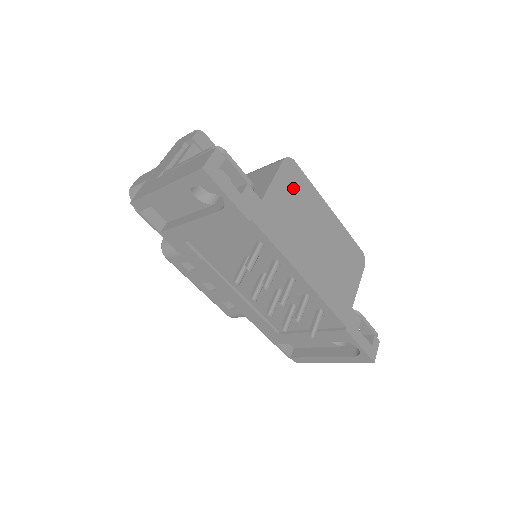
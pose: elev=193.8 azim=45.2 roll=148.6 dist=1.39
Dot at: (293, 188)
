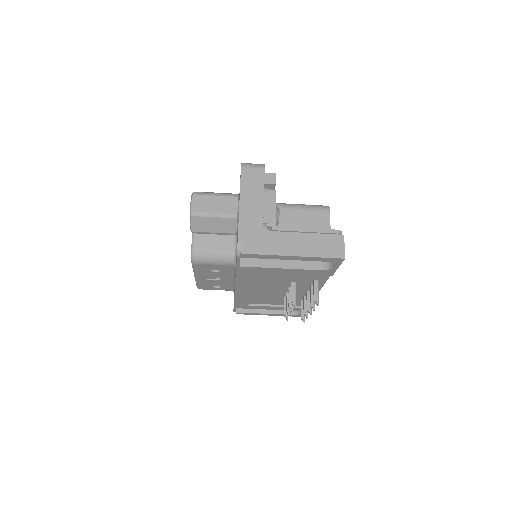
Dot at: occluded
